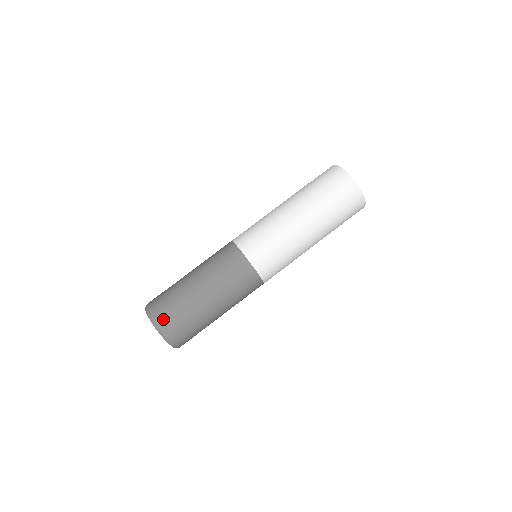
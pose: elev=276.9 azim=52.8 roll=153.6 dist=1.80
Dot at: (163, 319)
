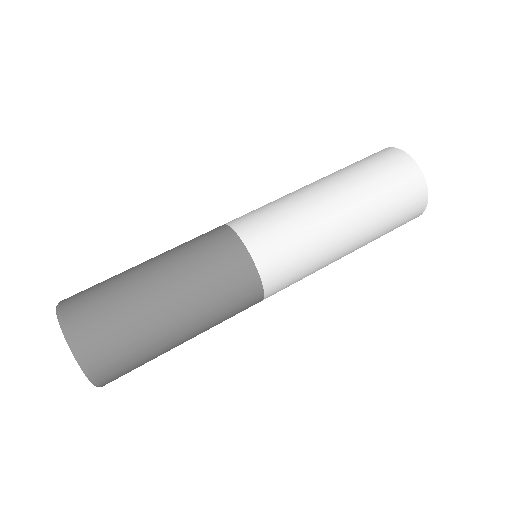
Dot at: (101, 359)
